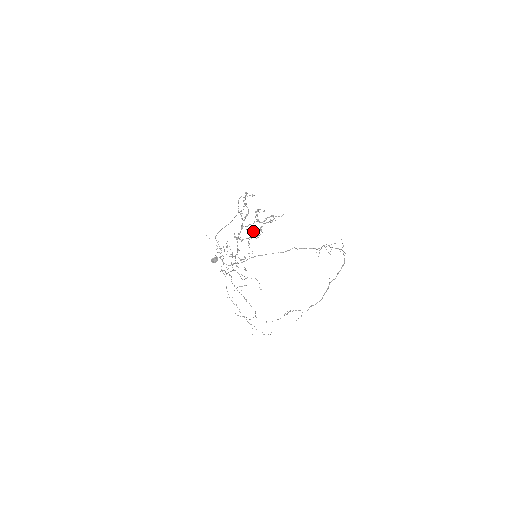
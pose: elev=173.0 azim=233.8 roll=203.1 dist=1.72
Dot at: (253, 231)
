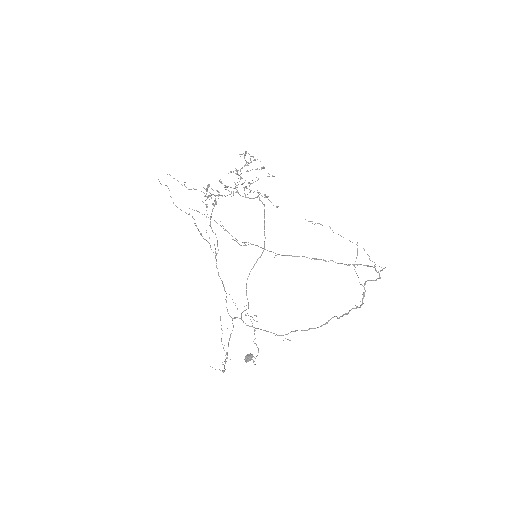
Dot at: (236, 171)
